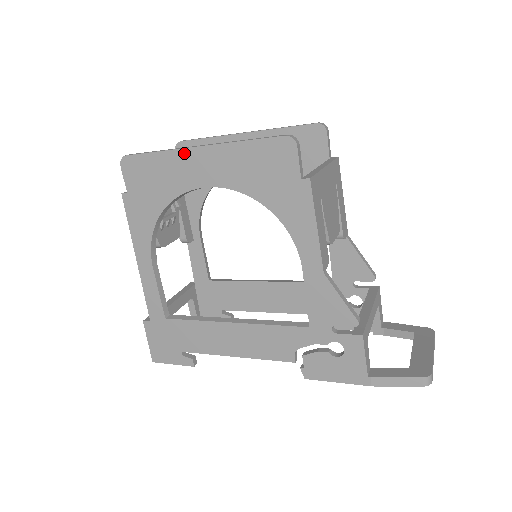
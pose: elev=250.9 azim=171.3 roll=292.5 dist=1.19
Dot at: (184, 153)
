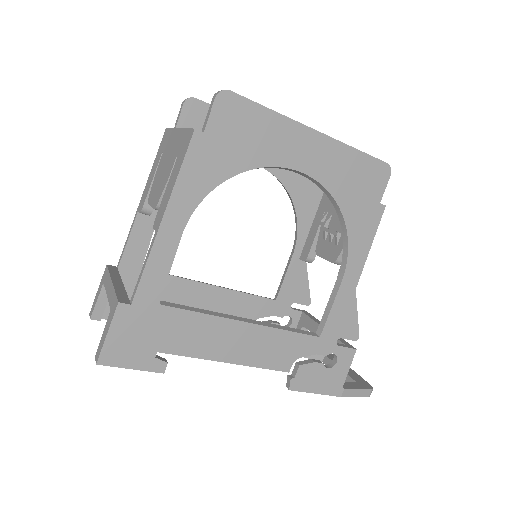
Dot at: (299, 128)
